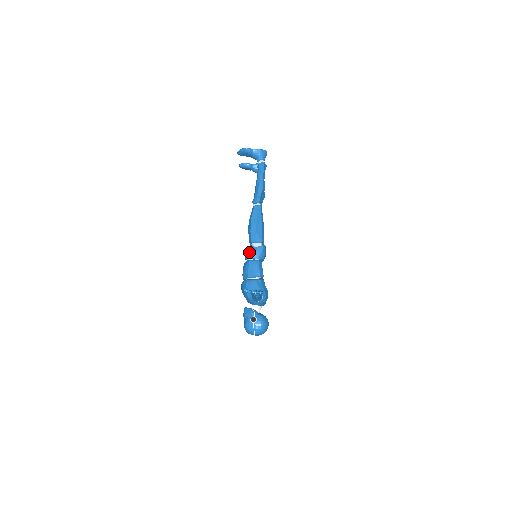
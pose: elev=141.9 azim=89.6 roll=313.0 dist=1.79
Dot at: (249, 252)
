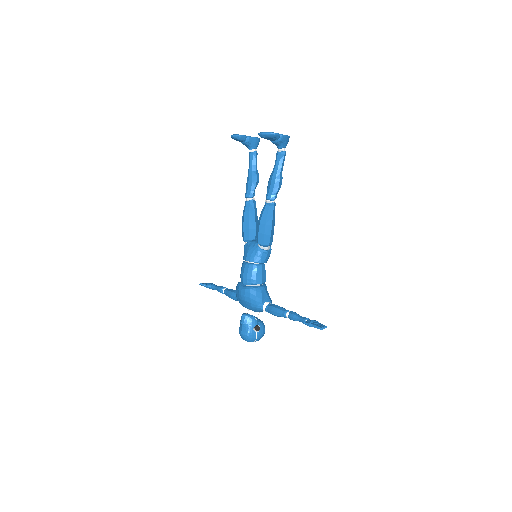
Dot at: (257, 255)
